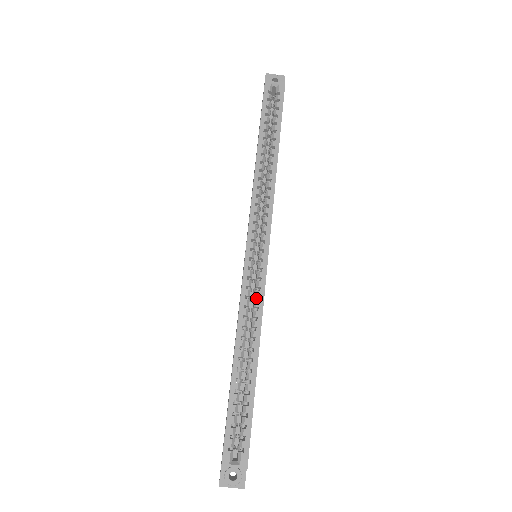
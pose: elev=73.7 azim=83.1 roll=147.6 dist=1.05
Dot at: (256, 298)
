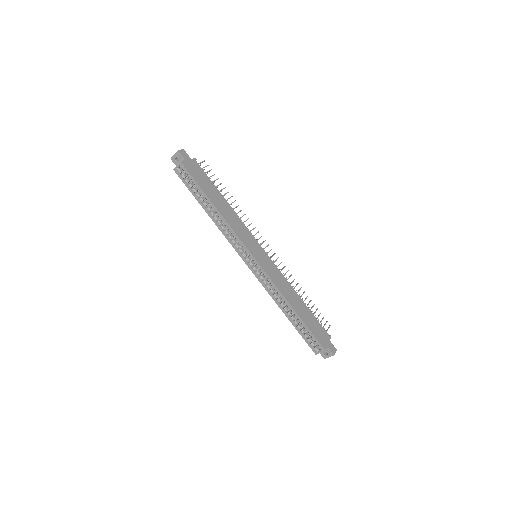
Dot at: (270, 281)
